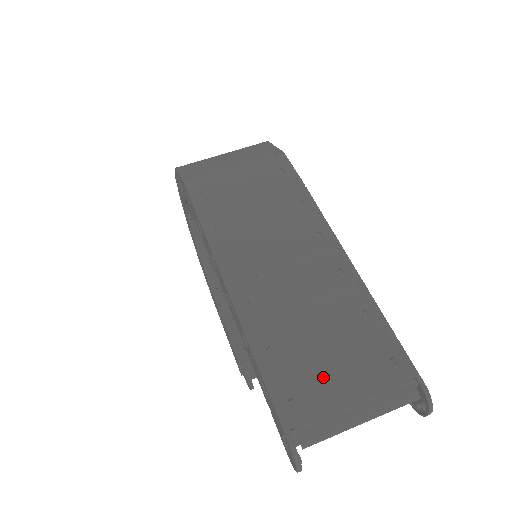
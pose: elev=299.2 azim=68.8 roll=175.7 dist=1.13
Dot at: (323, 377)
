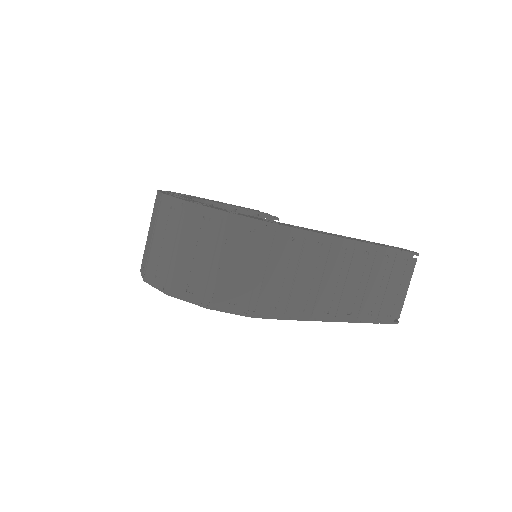
Dot at: (391, 296)
